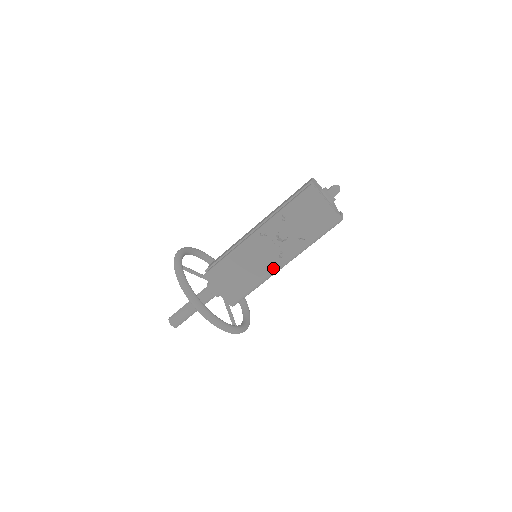
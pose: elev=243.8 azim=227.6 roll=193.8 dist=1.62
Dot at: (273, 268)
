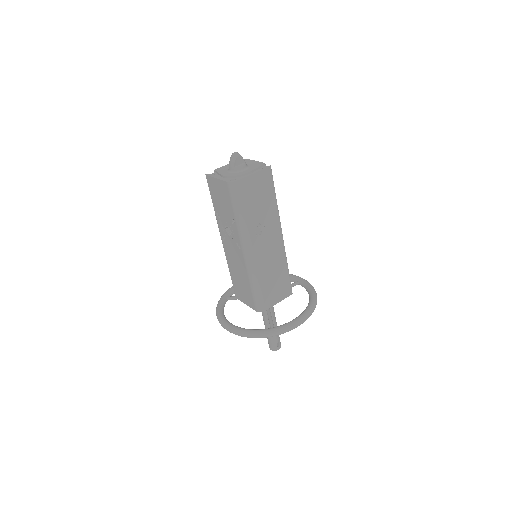
Dot at: (245, 261)
